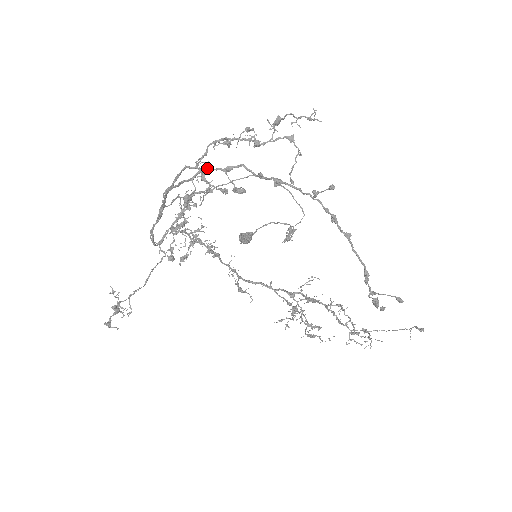
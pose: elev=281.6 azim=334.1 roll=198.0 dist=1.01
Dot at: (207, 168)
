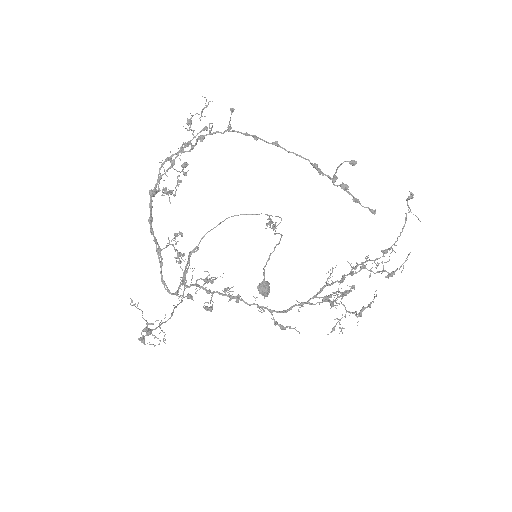
Dot at: (161, 176)
